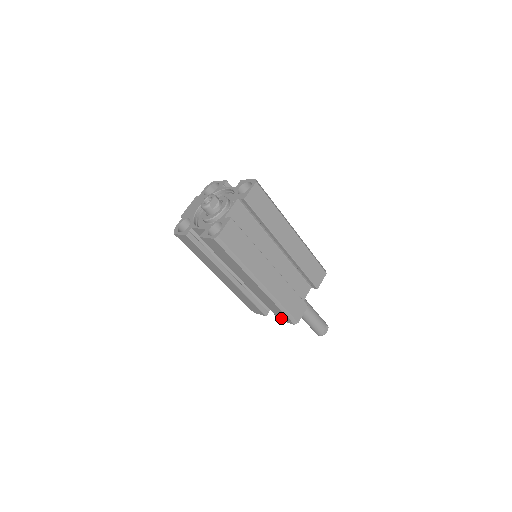
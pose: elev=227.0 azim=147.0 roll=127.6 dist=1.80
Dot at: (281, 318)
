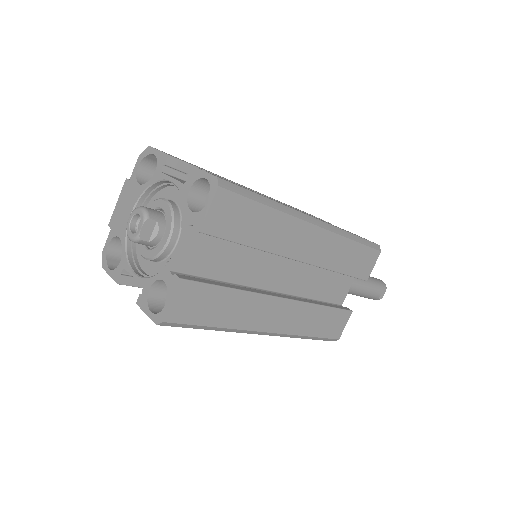
Dot at: occluded
